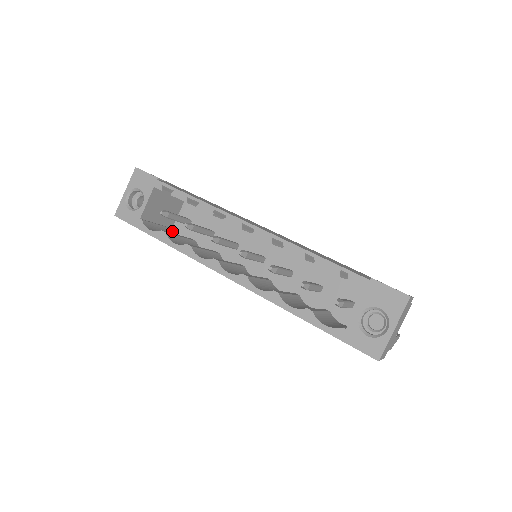
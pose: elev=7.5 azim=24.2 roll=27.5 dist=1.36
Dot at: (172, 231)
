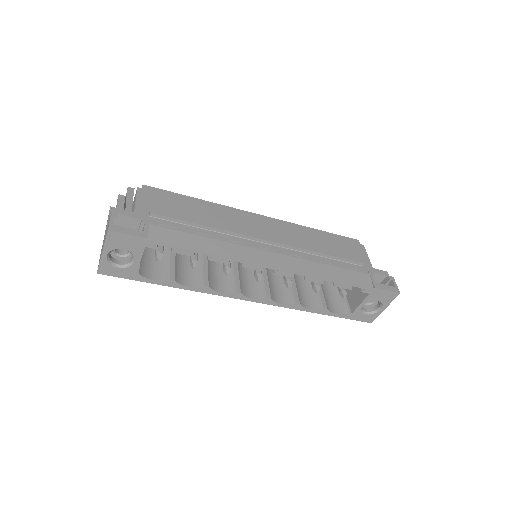
Dot at: occluded
